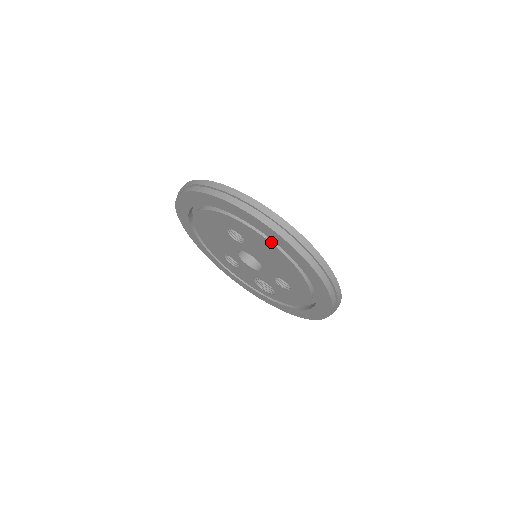
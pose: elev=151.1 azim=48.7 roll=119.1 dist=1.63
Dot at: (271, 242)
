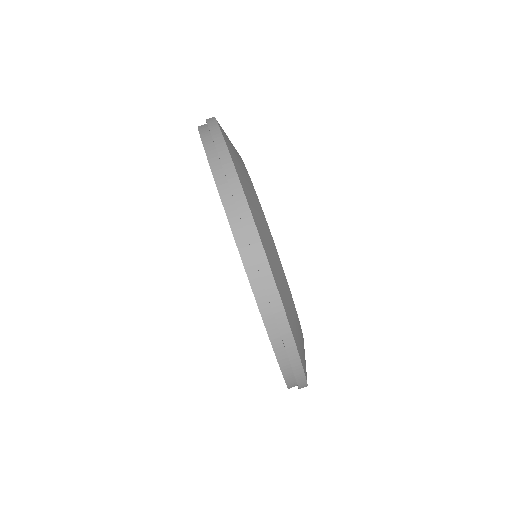
Dot at: occluded
